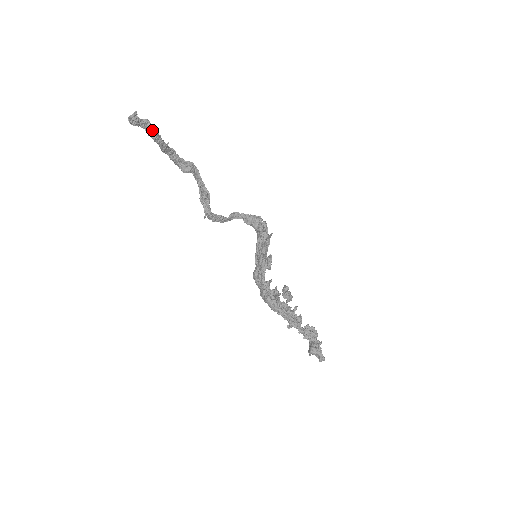
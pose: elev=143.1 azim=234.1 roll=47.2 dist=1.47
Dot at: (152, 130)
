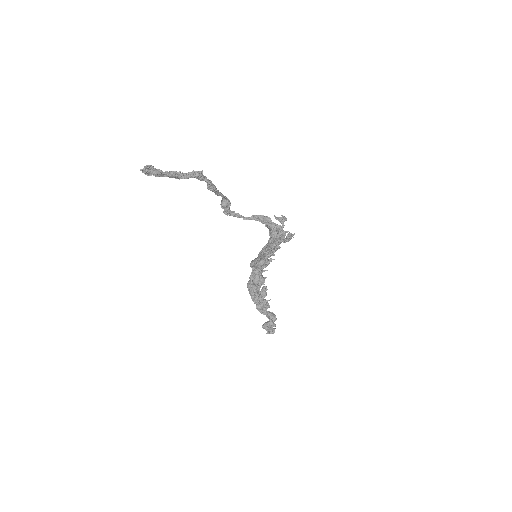
Dot at: (167, 174)
